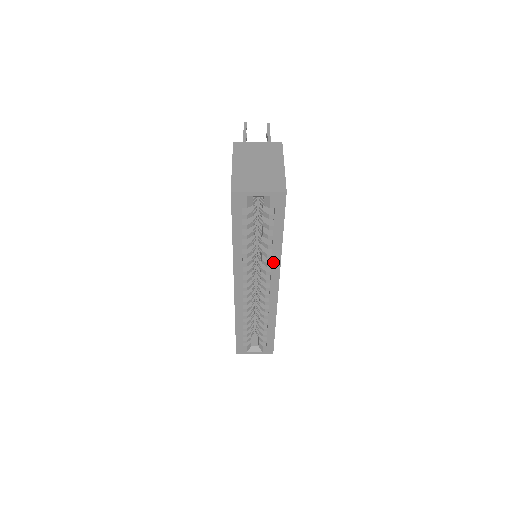
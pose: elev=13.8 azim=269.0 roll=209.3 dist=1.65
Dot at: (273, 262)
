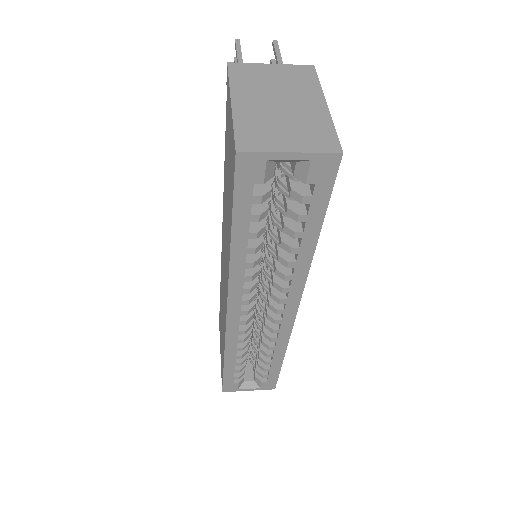
Dot at: (296, 273)
